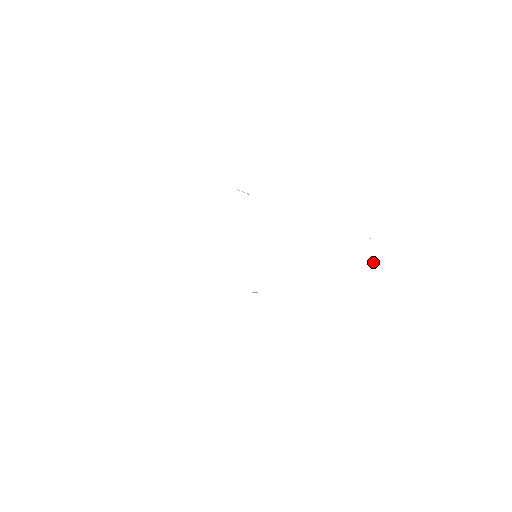
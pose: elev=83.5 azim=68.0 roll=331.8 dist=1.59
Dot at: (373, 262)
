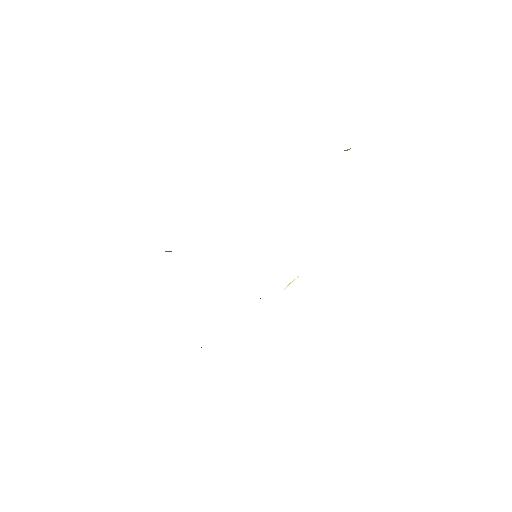
Dot at: occluded
